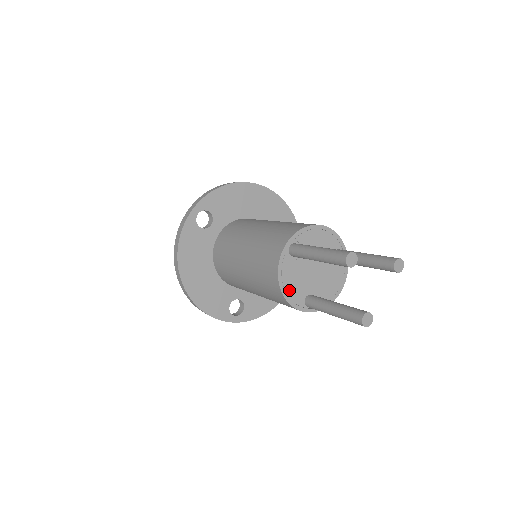
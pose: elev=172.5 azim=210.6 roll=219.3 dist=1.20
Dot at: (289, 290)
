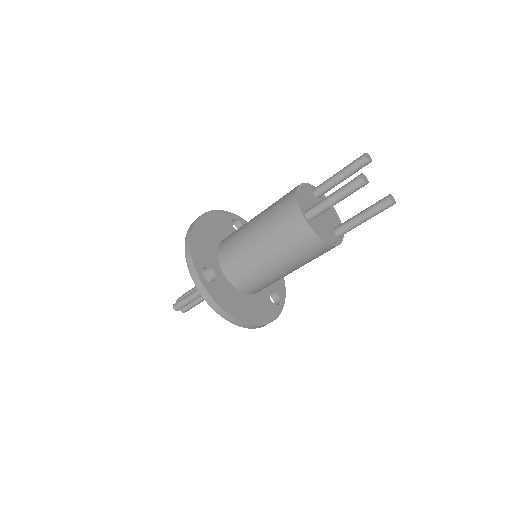
Dot at: (301, 195)
